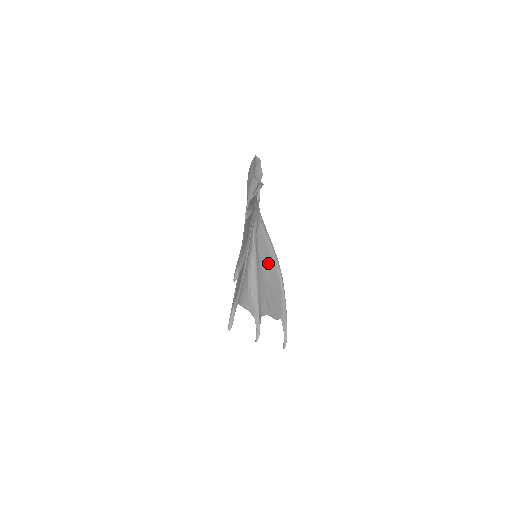
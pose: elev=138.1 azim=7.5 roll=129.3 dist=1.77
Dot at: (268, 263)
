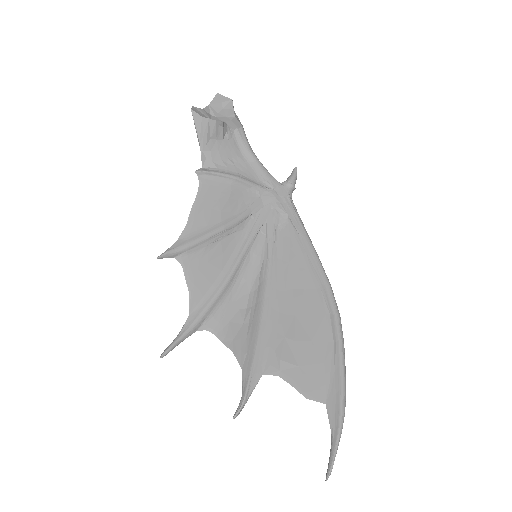
Dot at: (302, 284)
